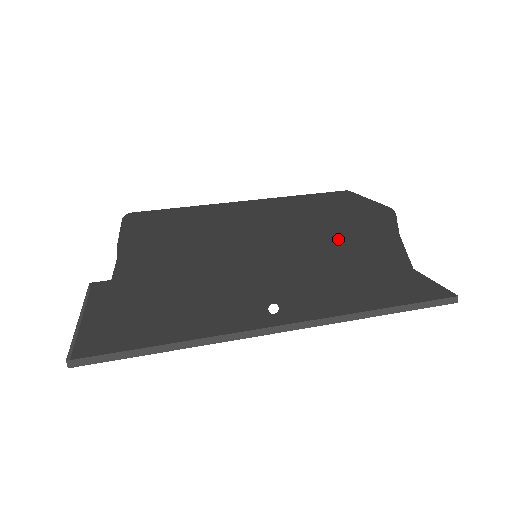
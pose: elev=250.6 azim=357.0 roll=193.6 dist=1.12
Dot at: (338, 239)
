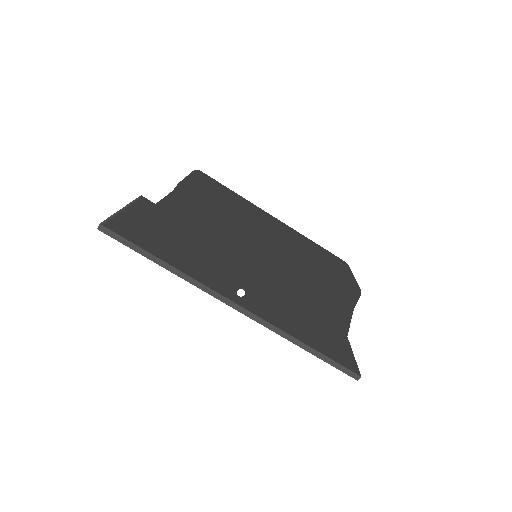
Dot at: (313, 281)
